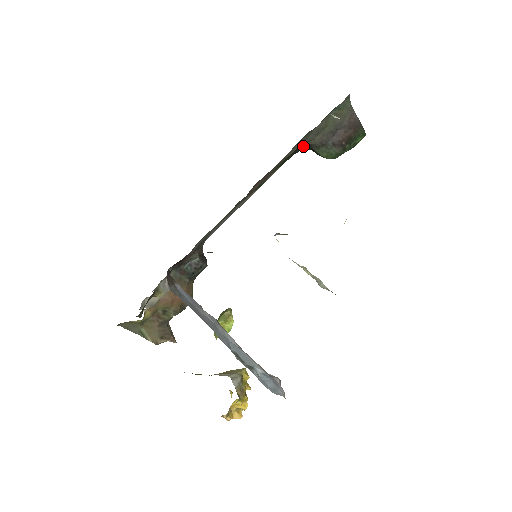
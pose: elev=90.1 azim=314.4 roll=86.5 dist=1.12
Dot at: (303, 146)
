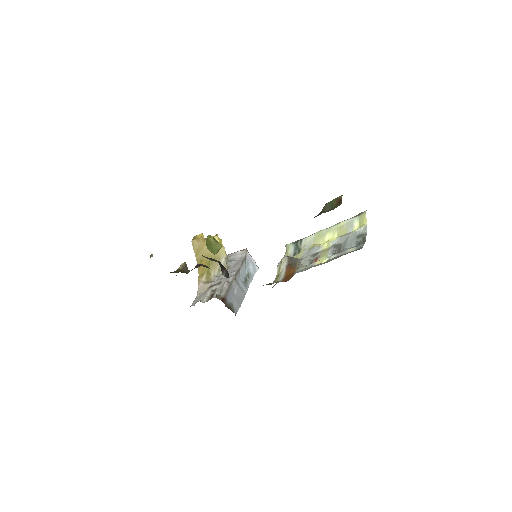
Dot at: occluded
